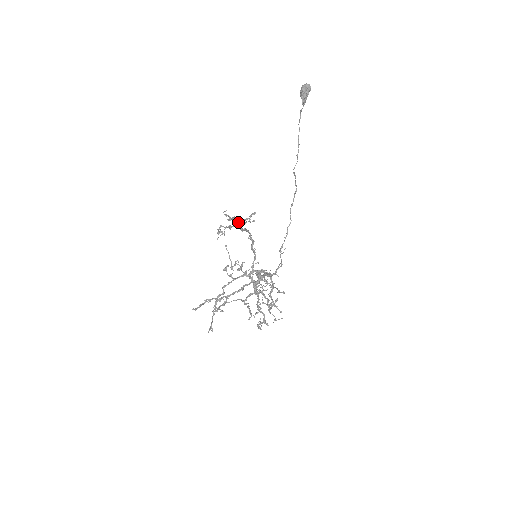
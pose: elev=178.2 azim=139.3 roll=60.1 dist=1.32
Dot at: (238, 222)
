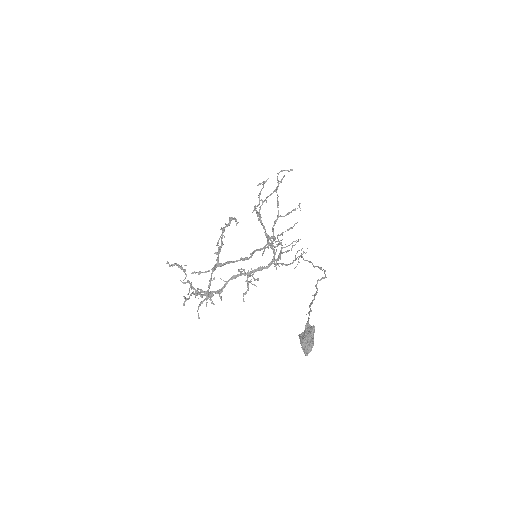
Dot at: (213, 269)
